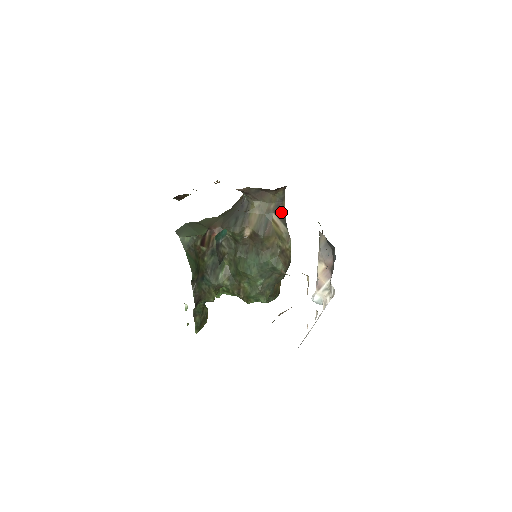
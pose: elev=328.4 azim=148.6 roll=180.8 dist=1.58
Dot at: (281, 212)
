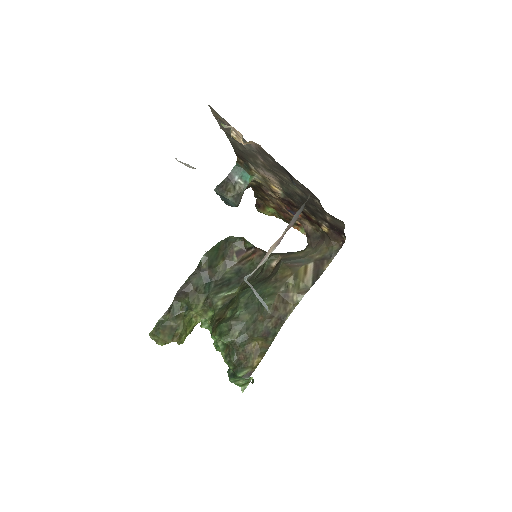
Dot at: (321, 268)
